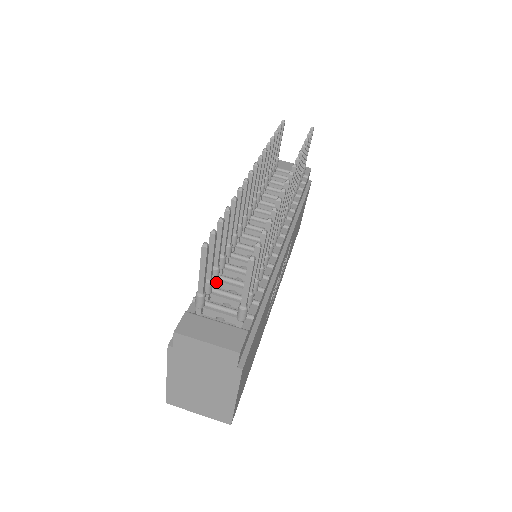
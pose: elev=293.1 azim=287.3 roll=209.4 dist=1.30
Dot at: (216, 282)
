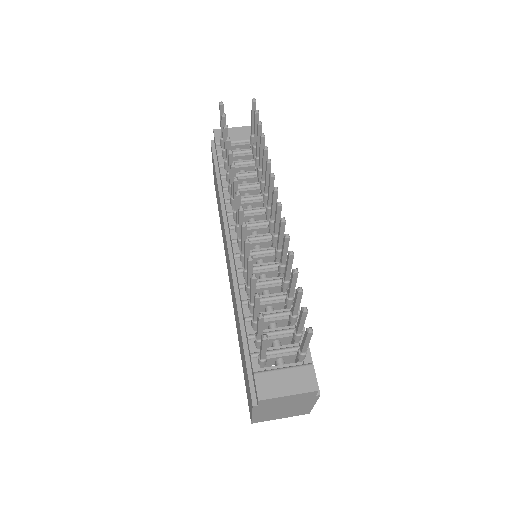
Dot at: occluded
